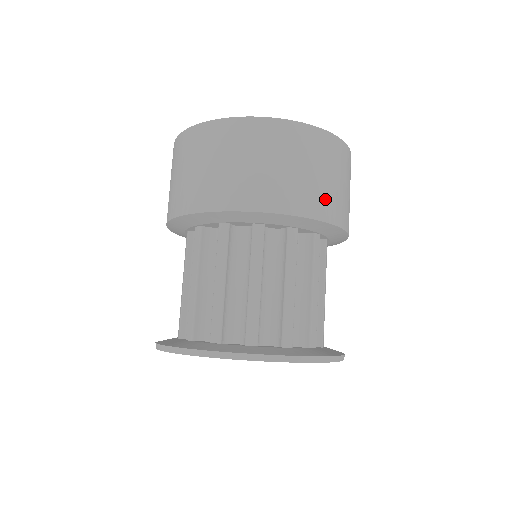
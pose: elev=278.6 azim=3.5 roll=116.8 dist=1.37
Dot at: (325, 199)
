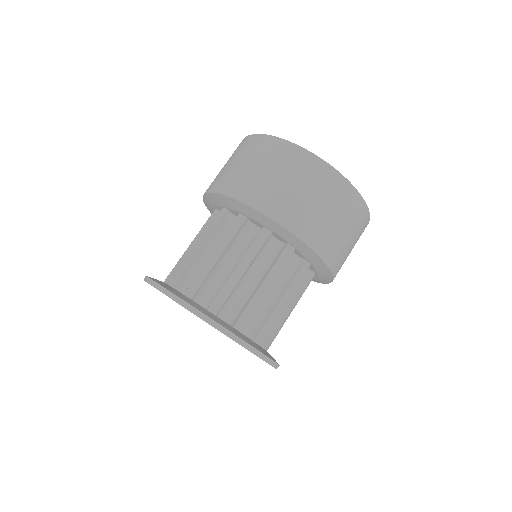
Dot at: (299, 214)
